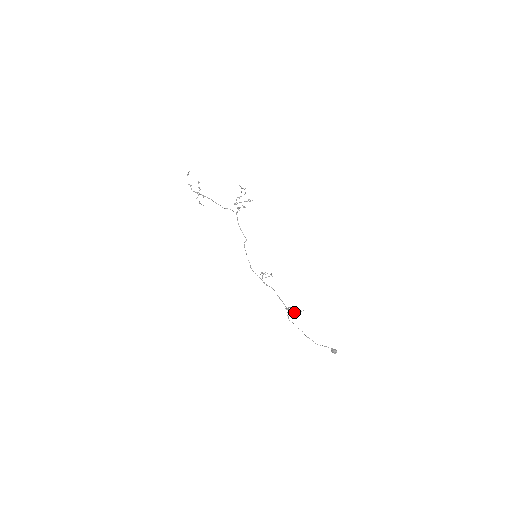
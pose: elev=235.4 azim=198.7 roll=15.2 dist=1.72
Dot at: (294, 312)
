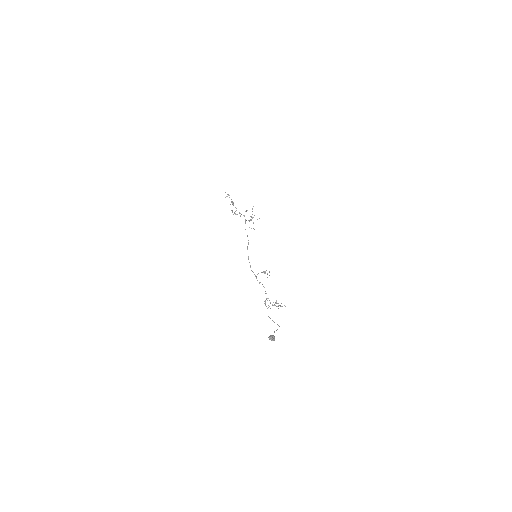
Dot at: (265, 303)
